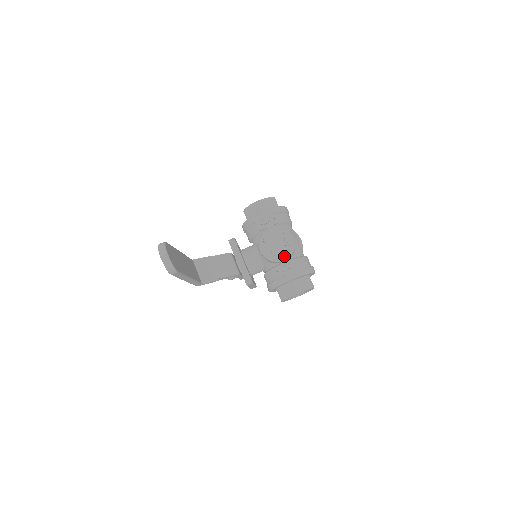
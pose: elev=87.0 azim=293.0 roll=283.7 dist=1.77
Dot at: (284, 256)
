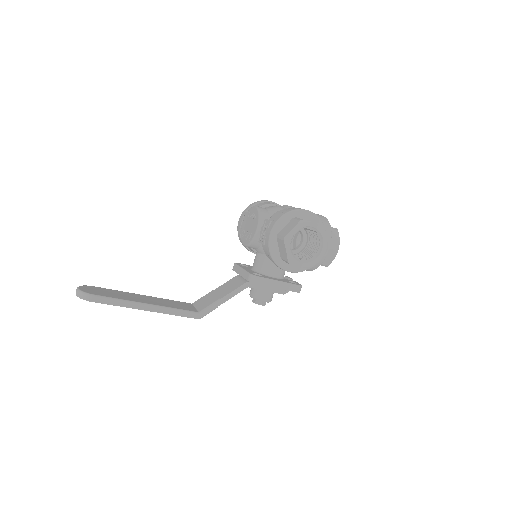
Dot at: (256, 226)
